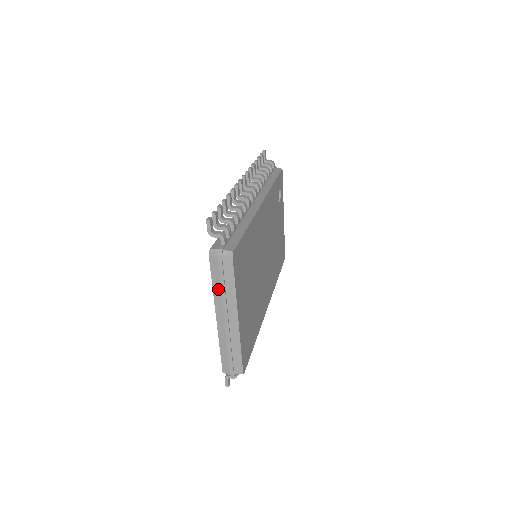
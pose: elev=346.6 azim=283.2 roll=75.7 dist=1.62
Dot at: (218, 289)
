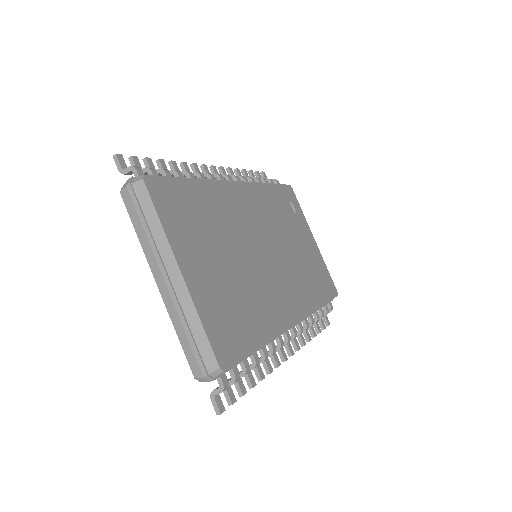
Dot at: (142, 234)
